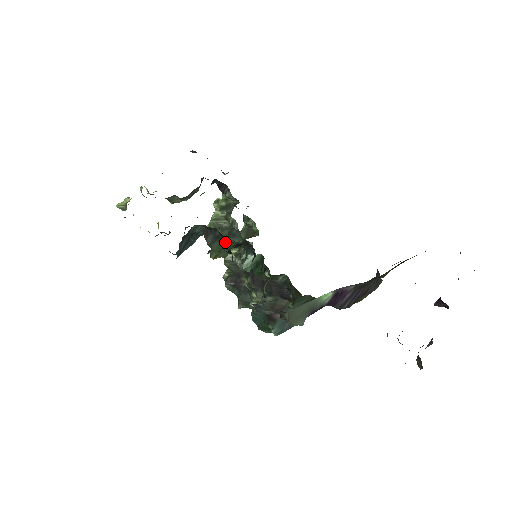
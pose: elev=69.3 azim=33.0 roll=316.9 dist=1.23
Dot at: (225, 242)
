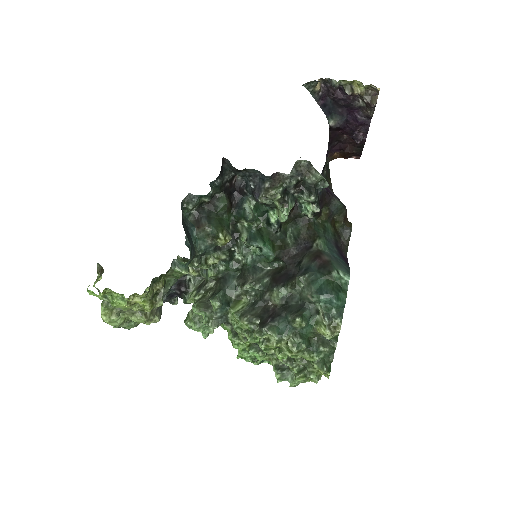
Dot at: (218, 219)
